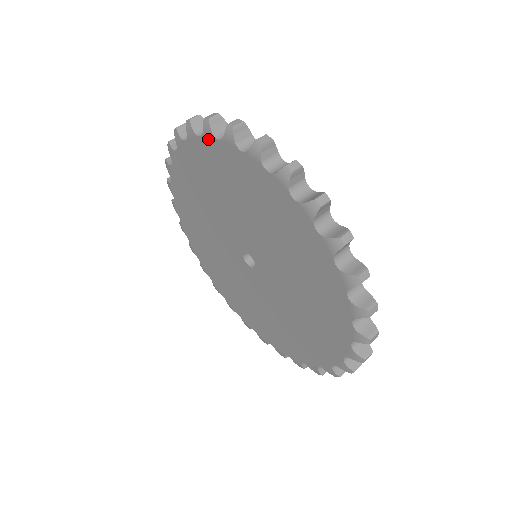
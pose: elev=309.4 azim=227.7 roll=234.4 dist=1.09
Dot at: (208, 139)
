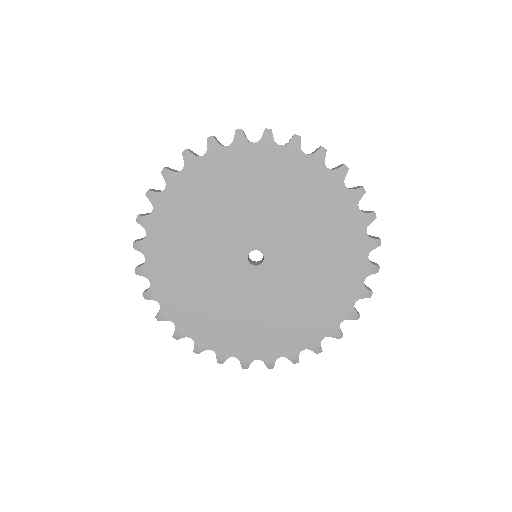
Dot at: (191, 165)
